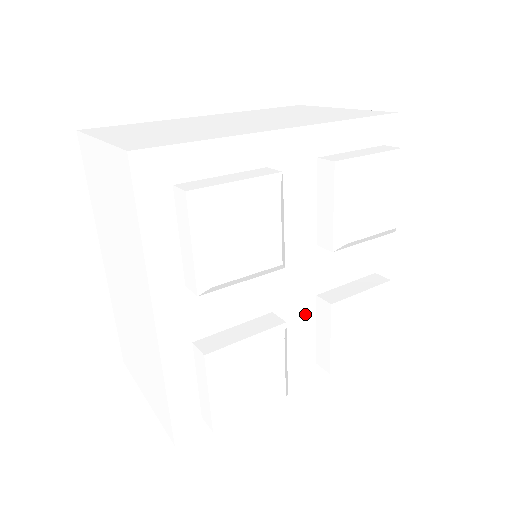
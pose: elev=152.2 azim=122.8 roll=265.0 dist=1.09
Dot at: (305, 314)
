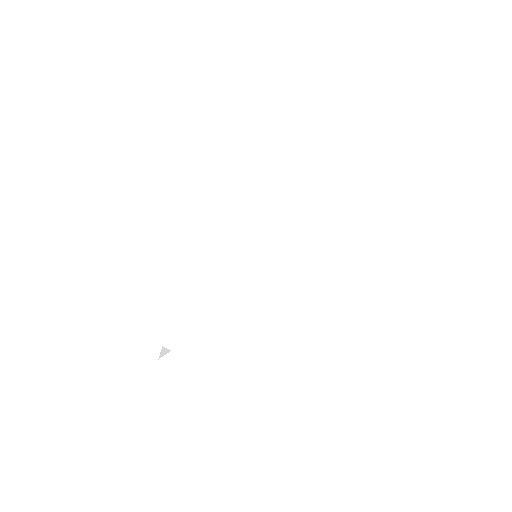
Dot at: occluded
